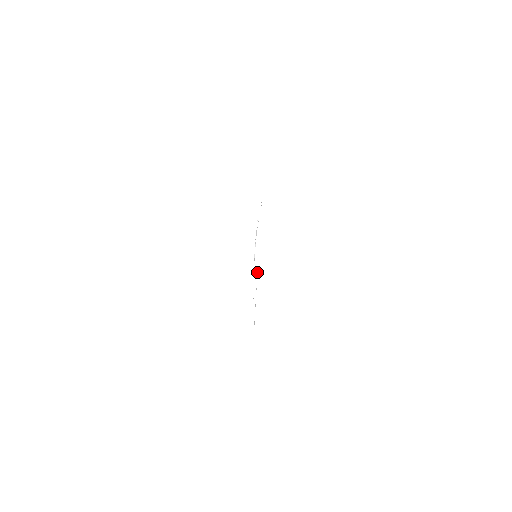
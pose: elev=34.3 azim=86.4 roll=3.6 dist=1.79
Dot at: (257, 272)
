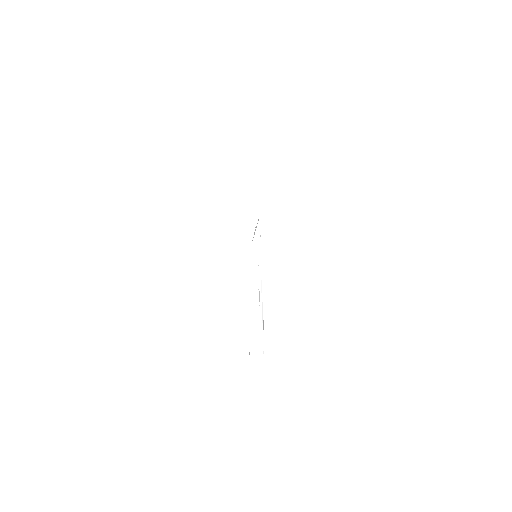
Dot at: occluded
